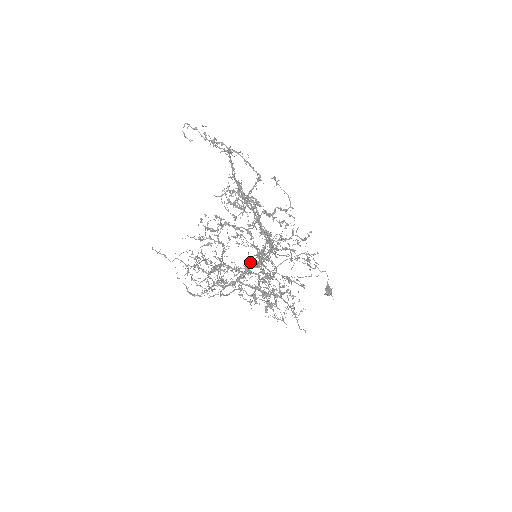
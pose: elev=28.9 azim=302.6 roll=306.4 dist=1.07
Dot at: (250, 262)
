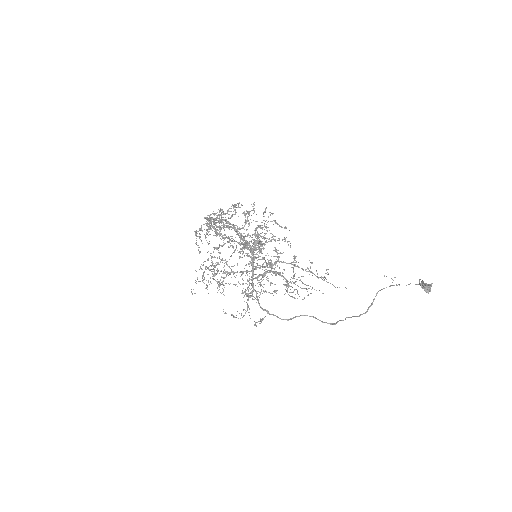
Dot at: (223, 242)
